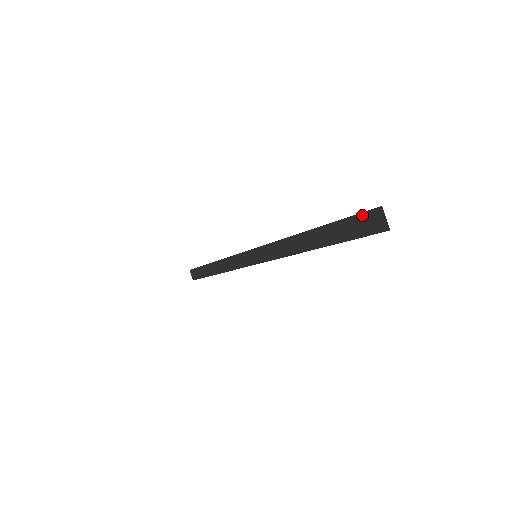
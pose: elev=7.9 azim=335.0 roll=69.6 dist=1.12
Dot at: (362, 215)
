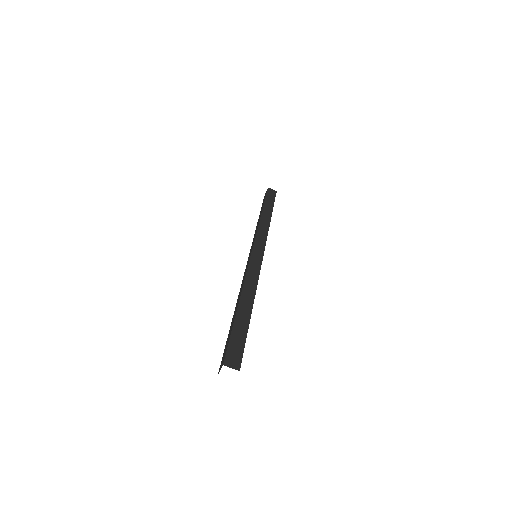
Dot at: occluded
